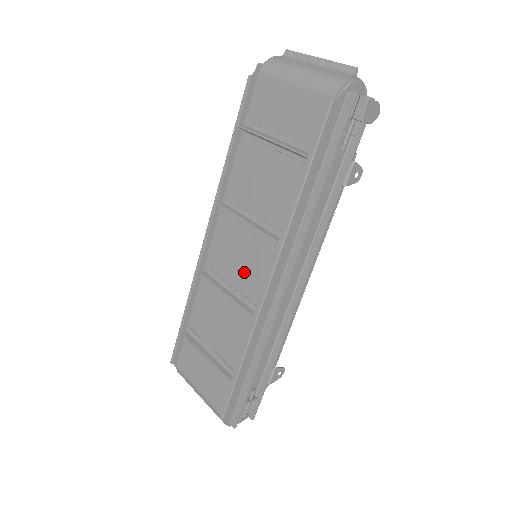
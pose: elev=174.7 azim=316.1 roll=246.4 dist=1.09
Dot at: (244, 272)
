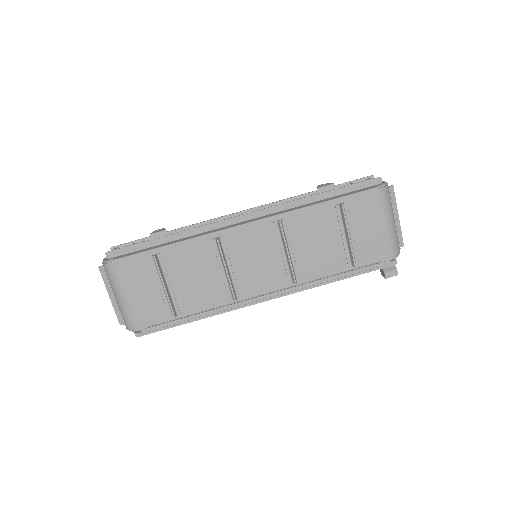
Dot at: (251, 270)
